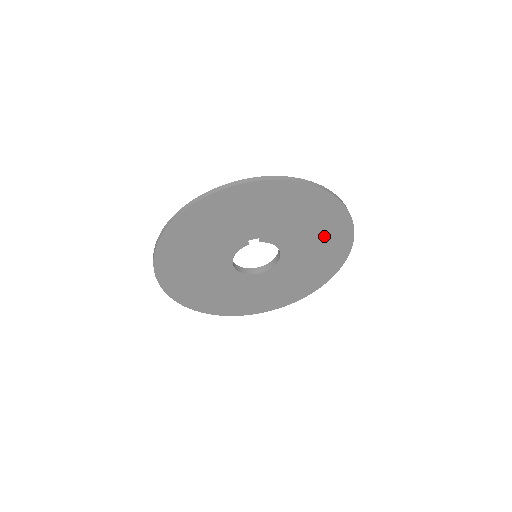
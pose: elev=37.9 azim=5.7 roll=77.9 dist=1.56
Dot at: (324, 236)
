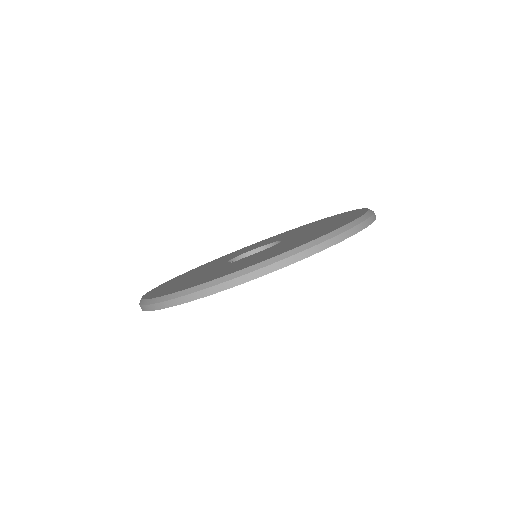
Dot at: occluded
